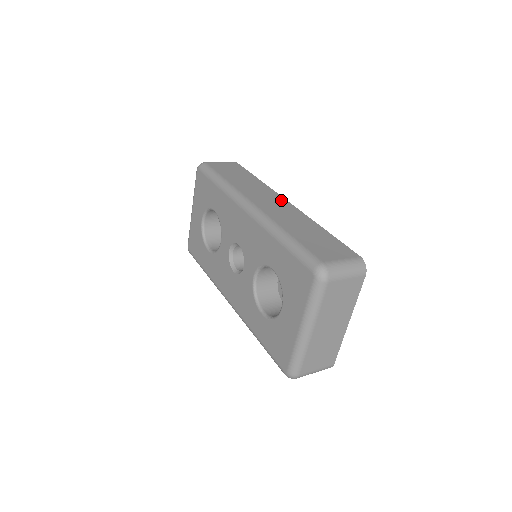
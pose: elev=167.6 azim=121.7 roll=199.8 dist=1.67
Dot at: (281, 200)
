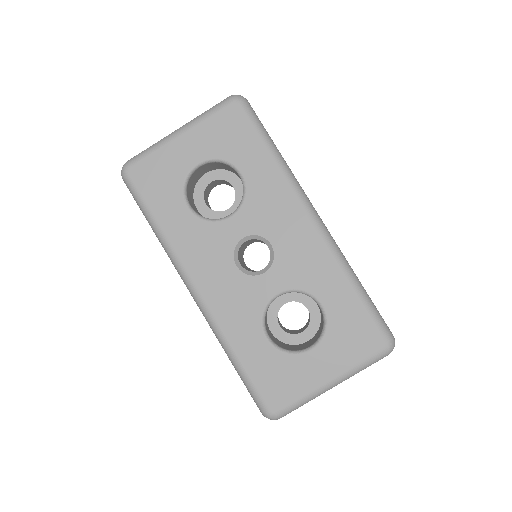
Dot at: occluded
